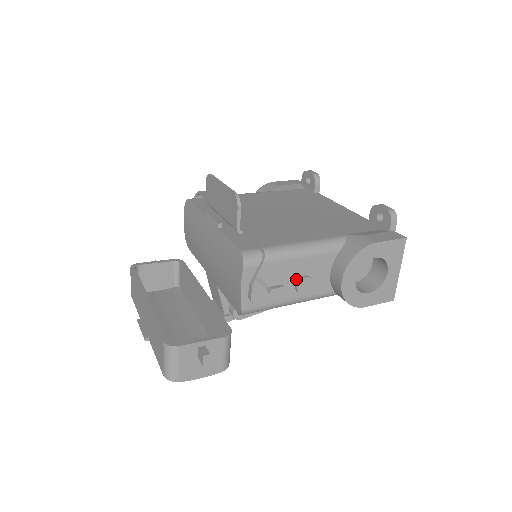
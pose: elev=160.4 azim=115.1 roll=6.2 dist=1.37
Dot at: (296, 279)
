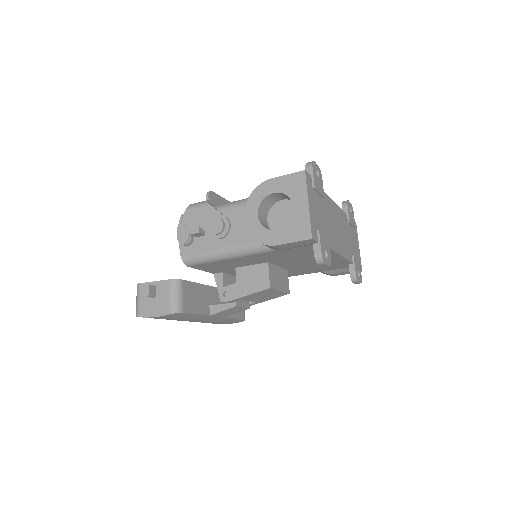
Dot at: (212, 223)
